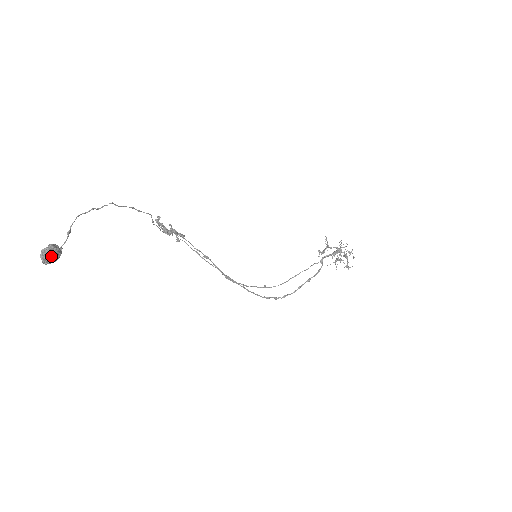
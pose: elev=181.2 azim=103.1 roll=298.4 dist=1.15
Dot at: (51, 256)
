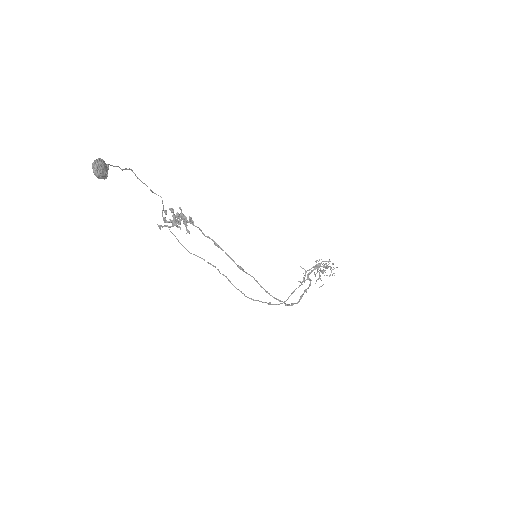
Dot at: (103, 165)
